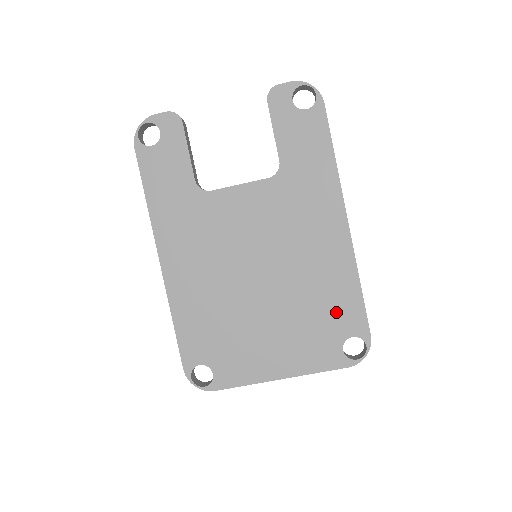
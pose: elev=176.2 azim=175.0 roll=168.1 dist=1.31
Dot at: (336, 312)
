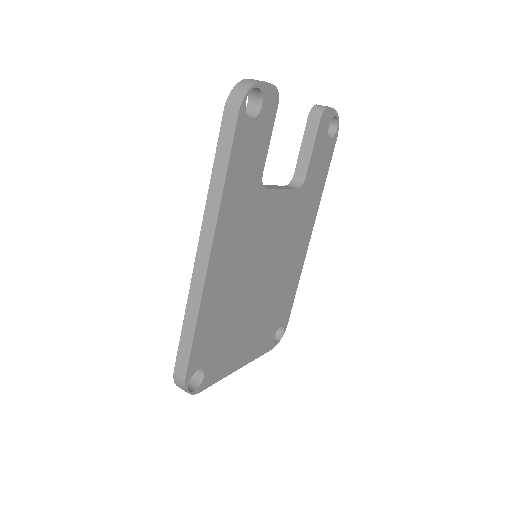
Dot at: (282, 307)
